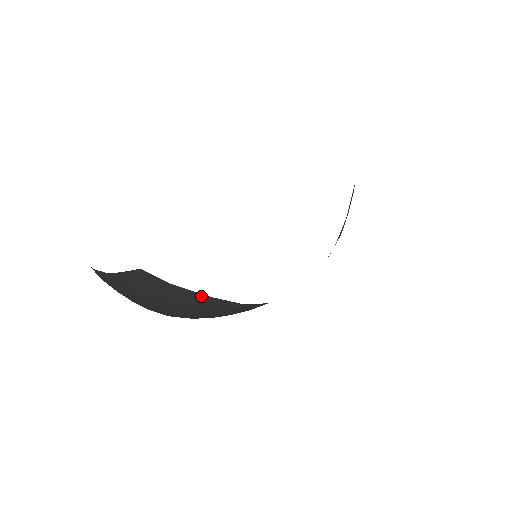
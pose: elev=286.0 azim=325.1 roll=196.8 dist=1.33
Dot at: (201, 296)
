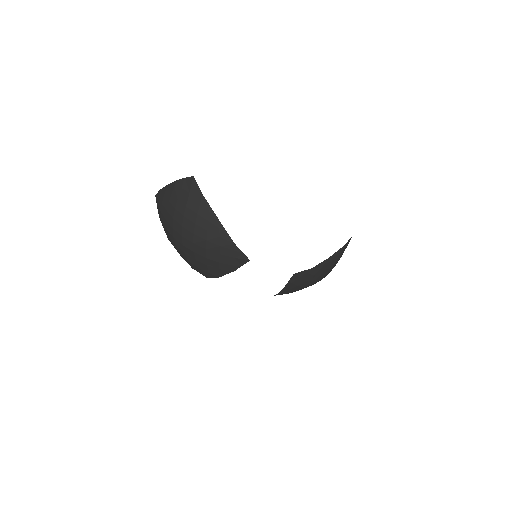
Dot at: (215, 217)
